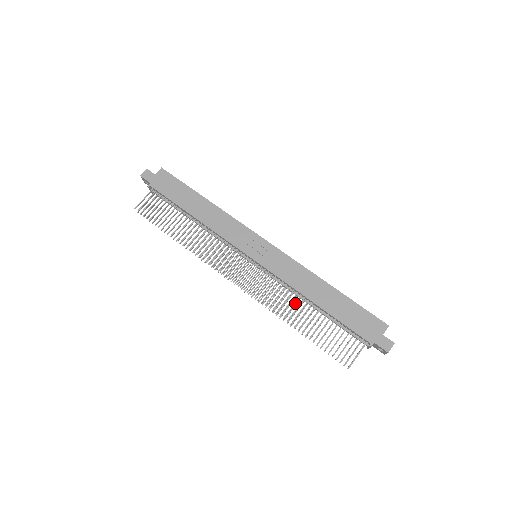
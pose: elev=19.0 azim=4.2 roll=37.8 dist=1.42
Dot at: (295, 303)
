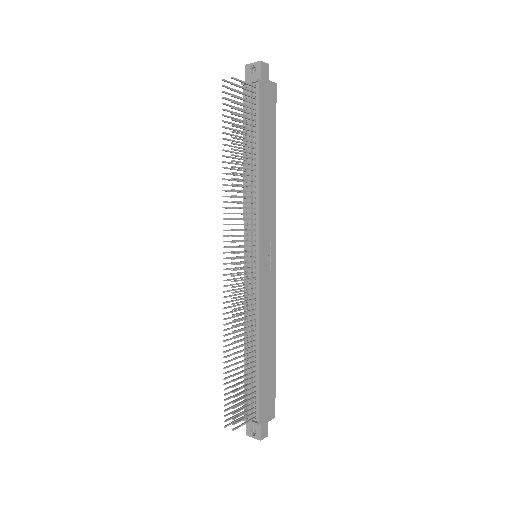
Dot at: occluded
